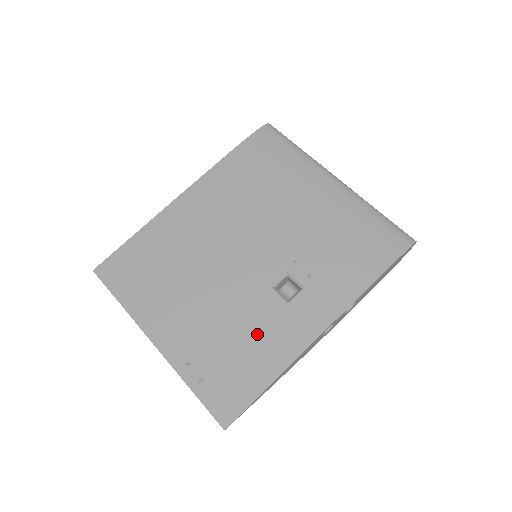
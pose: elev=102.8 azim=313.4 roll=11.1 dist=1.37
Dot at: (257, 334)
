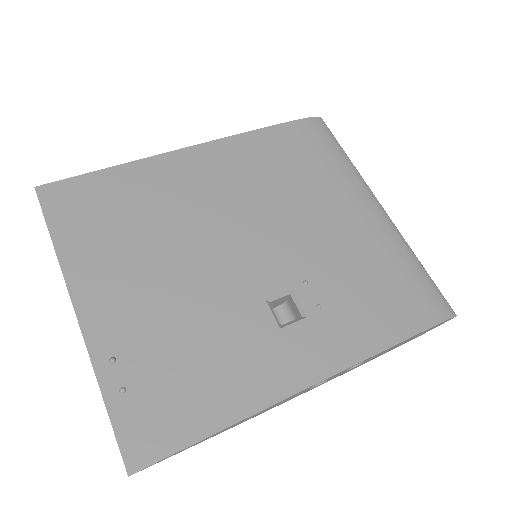
Dot at: (226, 354)
